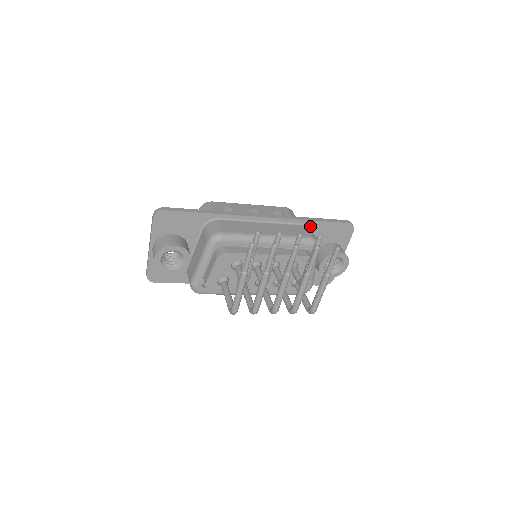
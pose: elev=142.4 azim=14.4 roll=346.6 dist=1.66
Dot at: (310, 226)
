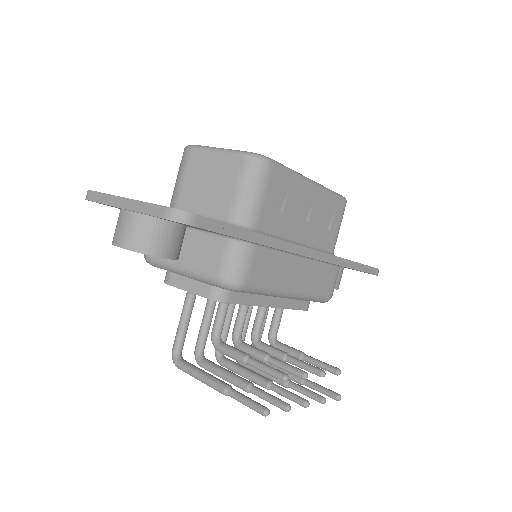
Dot at: occluded
